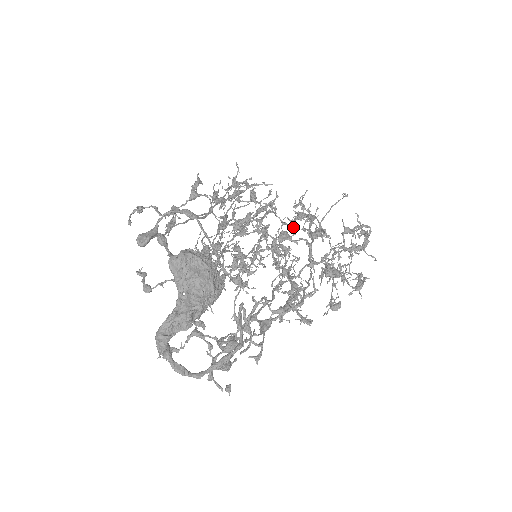
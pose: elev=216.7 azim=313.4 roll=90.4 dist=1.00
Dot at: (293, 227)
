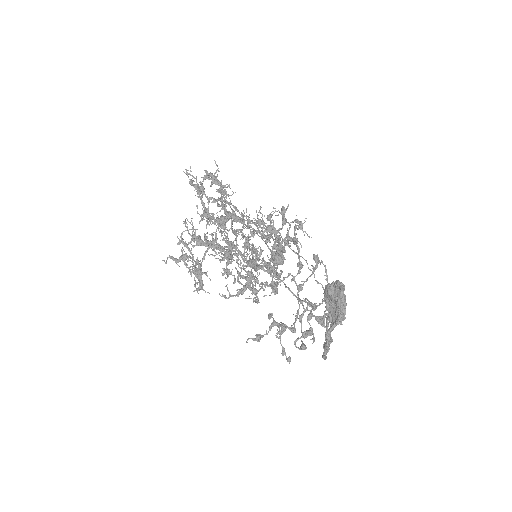
Dot at: occluded
